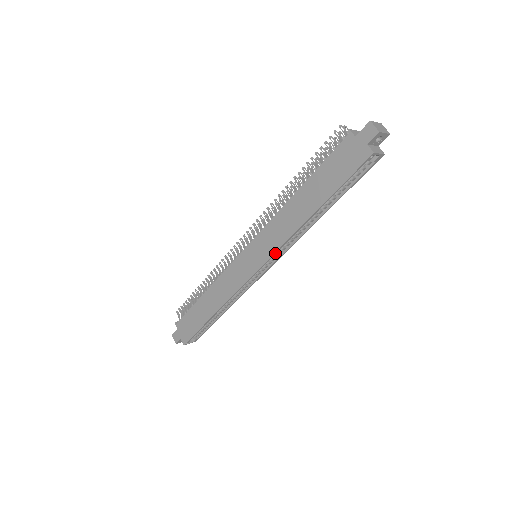
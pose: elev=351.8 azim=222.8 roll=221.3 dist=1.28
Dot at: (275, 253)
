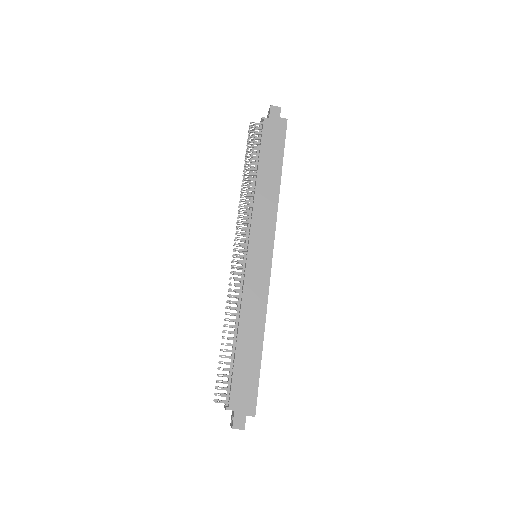
Dot at: occluded
